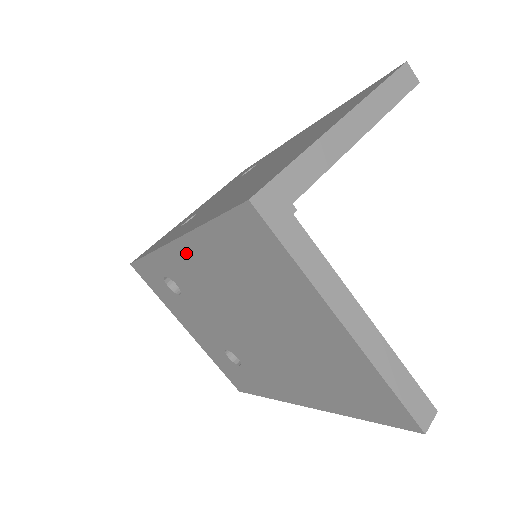
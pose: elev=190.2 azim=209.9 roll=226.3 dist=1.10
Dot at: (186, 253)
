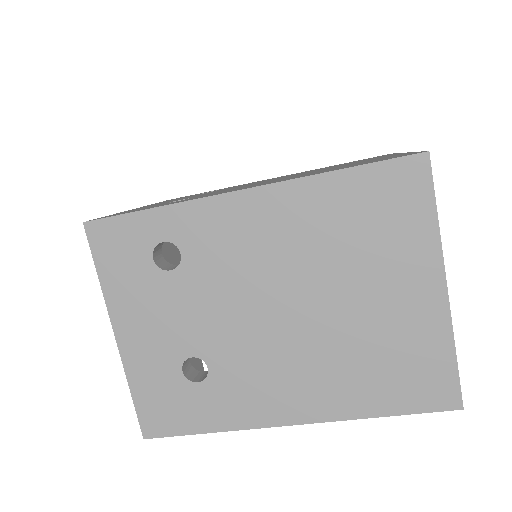
Dot at: (259, 206)
